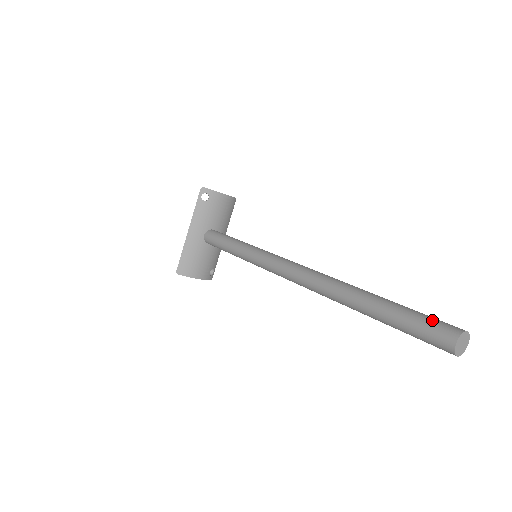
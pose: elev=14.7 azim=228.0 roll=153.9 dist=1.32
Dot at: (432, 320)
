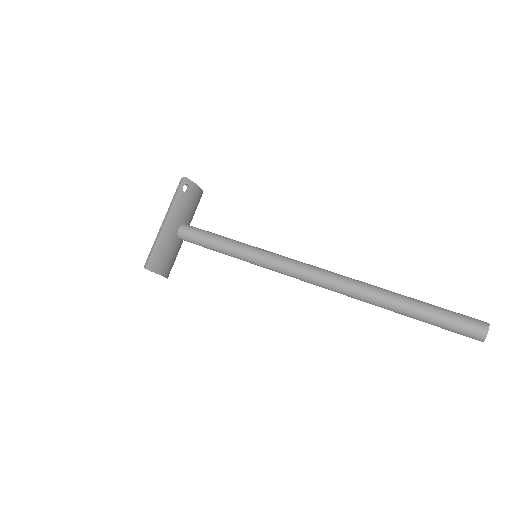
Dot at: (463, 315)
